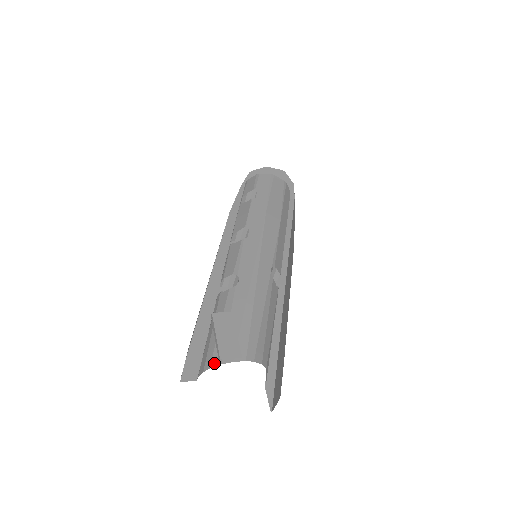
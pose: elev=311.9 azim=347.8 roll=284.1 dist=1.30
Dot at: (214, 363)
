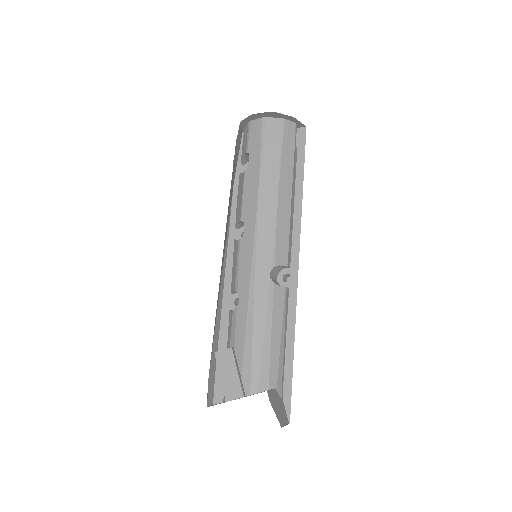
Dot at: occluded
